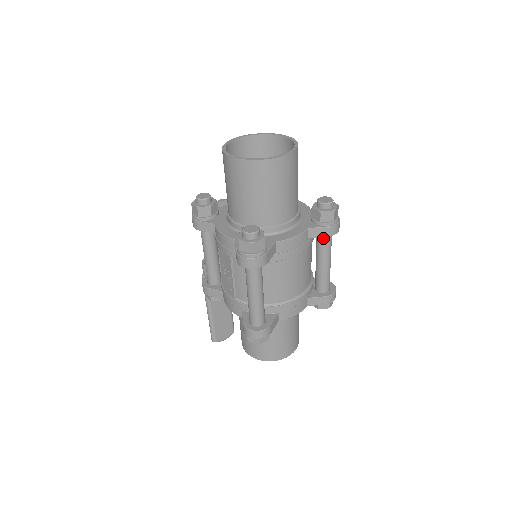
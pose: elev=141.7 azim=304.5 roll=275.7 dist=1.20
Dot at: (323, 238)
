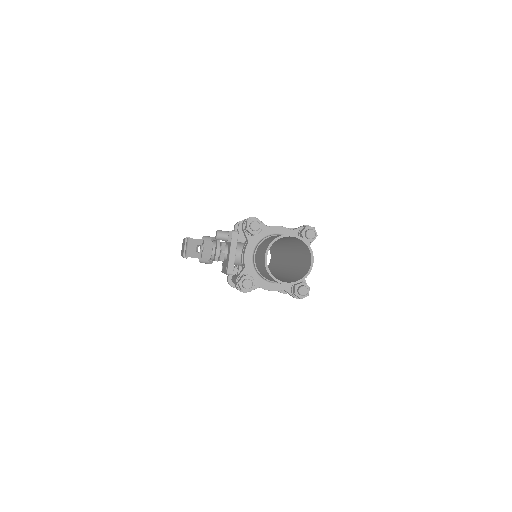
Dot at: occluded
